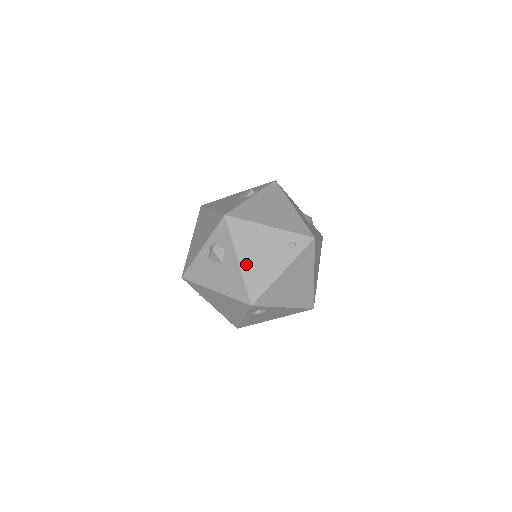
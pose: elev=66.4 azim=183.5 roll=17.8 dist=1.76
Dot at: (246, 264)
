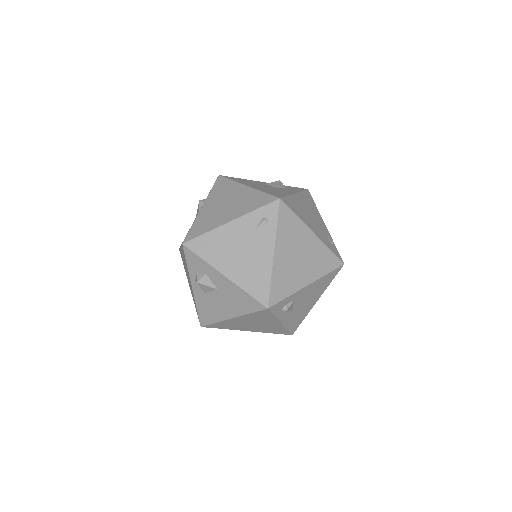
Dot at: (234, 273)
